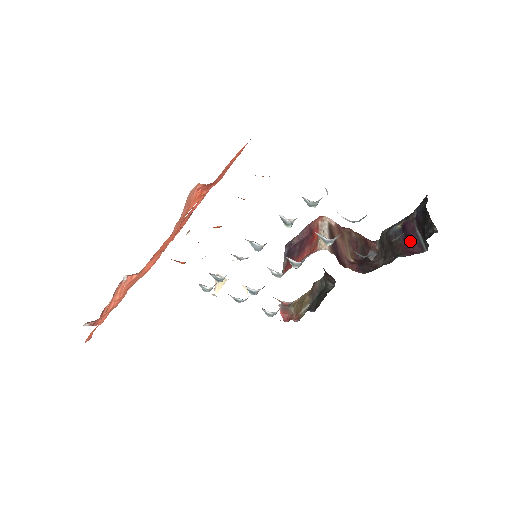
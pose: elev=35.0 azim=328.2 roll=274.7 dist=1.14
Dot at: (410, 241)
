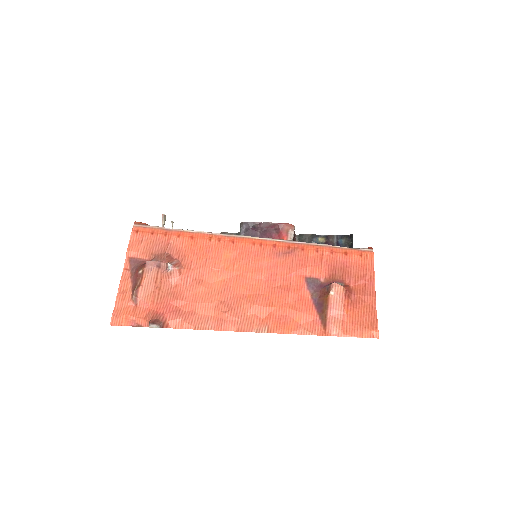
Dot at: occluded
